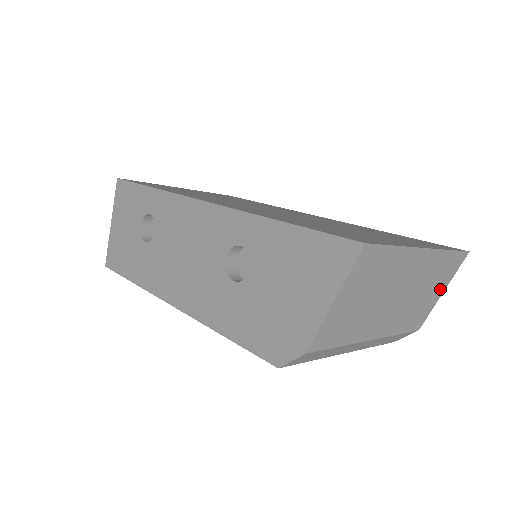
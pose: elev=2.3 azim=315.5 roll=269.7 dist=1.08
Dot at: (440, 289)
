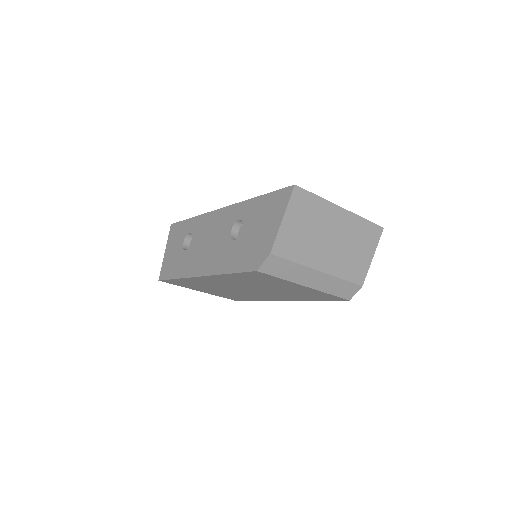
Dot at: (369, 252)
